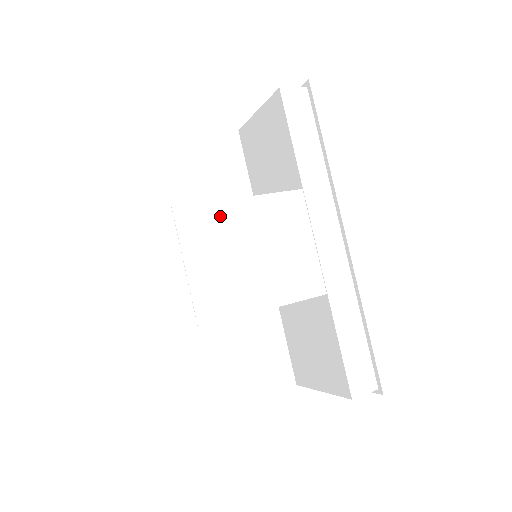
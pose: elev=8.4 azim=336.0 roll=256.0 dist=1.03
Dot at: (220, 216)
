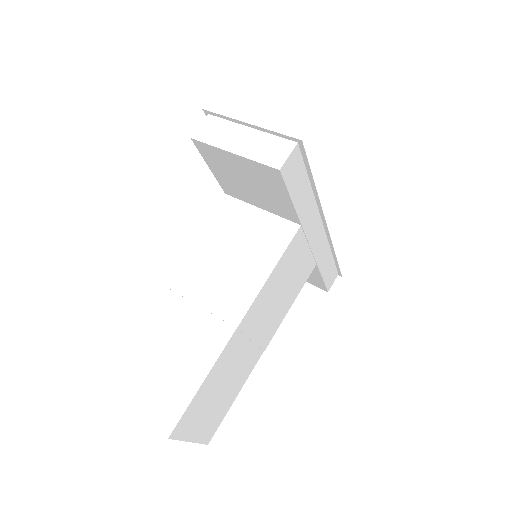
Dot at: (261, 299)
